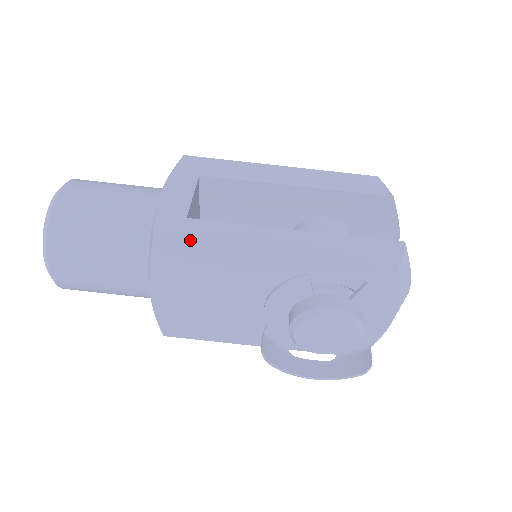
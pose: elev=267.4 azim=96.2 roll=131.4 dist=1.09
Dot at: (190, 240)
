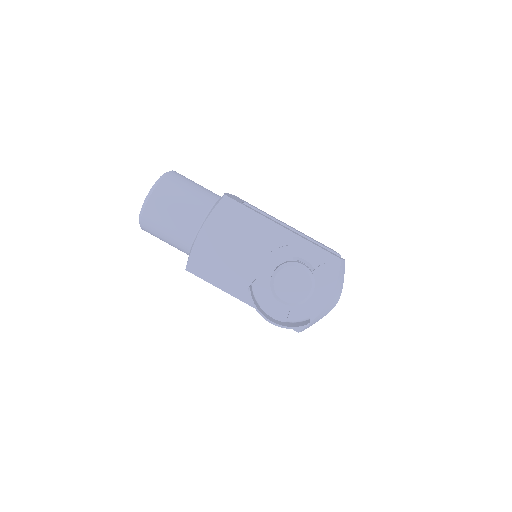
Dot at: (242, 204)
